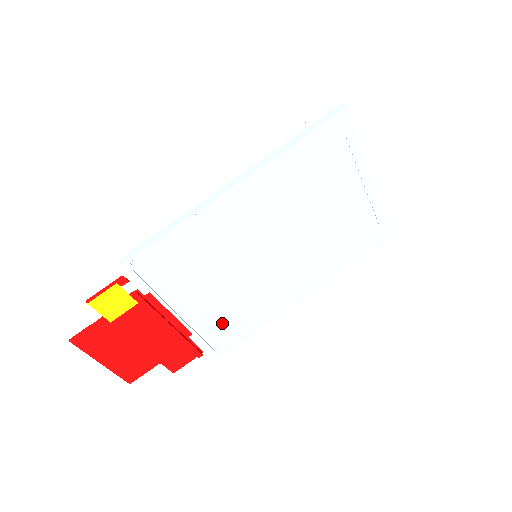
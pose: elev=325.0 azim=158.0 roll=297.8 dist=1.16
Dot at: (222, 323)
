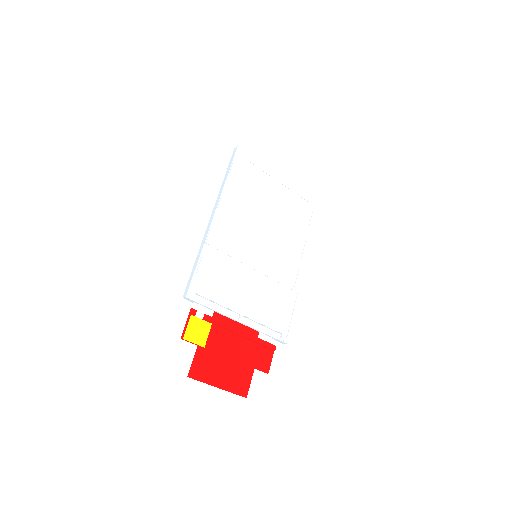
Dot at: (270, 313)
